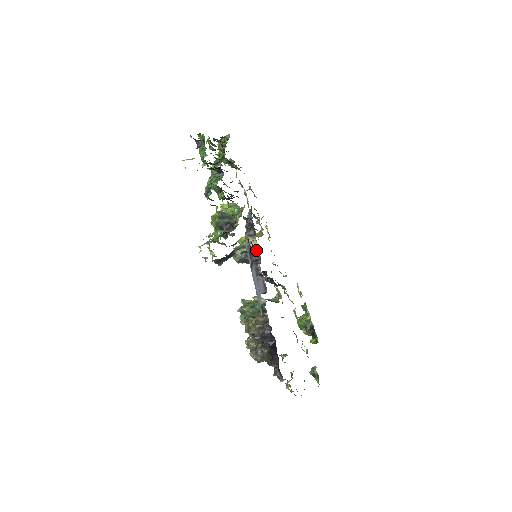
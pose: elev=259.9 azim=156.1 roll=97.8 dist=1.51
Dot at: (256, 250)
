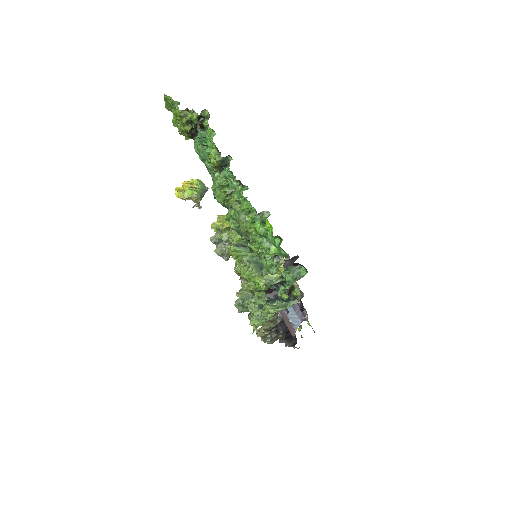
Dot at: occluded
